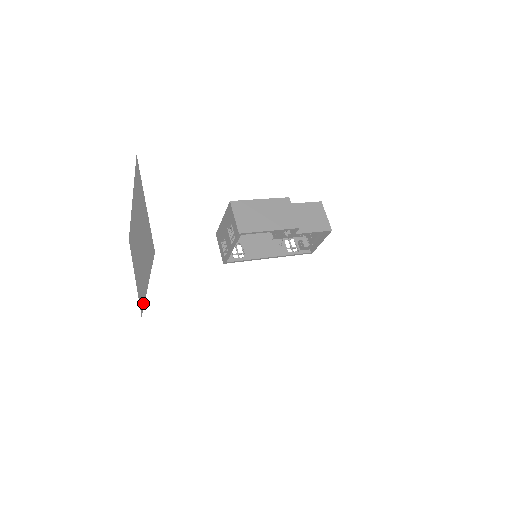
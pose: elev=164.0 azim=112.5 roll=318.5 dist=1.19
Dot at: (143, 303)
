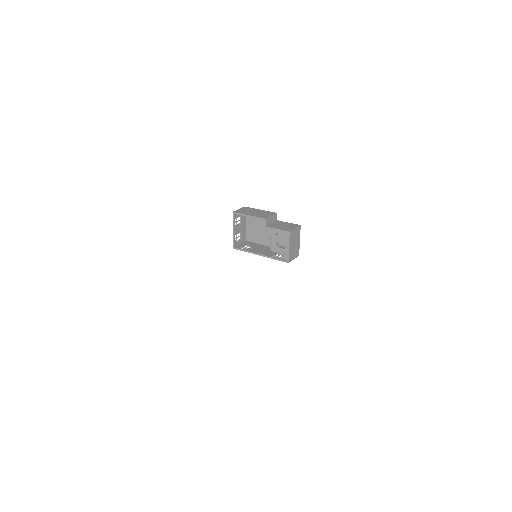
Dot at: occluded
